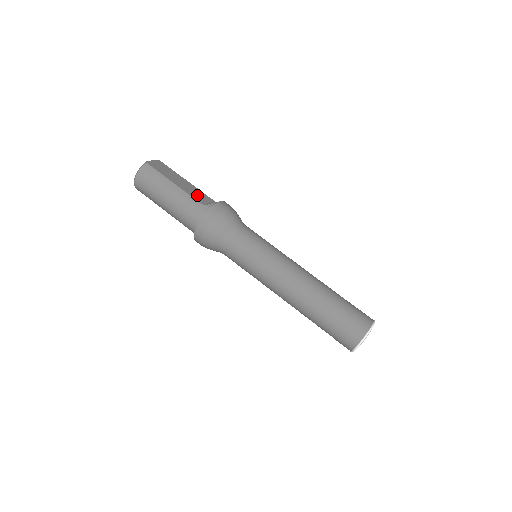
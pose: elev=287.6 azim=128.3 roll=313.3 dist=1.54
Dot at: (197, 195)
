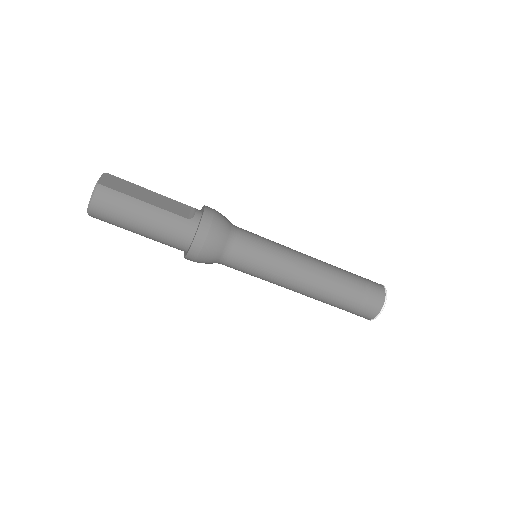
Dot at: (174, 207)
